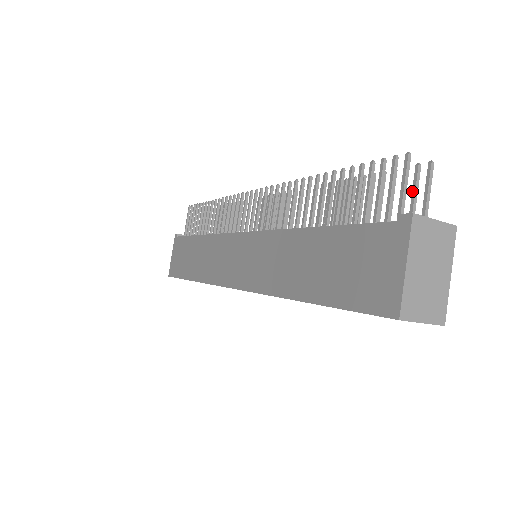
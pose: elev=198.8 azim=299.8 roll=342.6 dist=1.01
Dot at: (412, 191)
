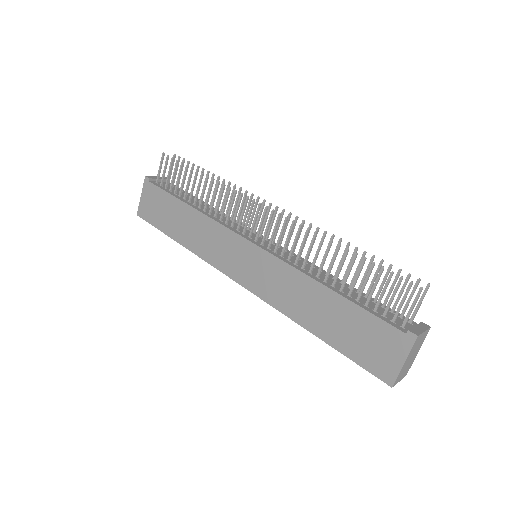
Dot at: (410, 295)
